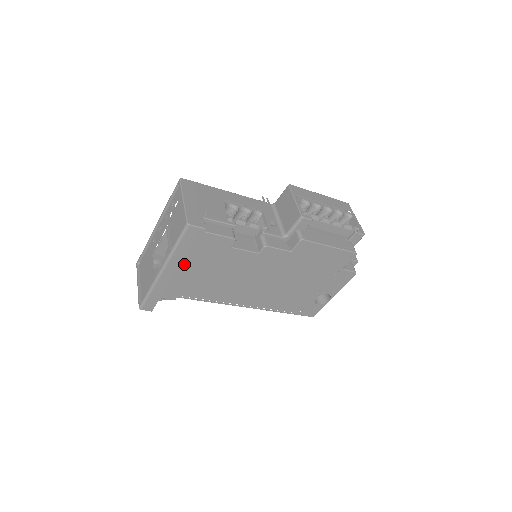
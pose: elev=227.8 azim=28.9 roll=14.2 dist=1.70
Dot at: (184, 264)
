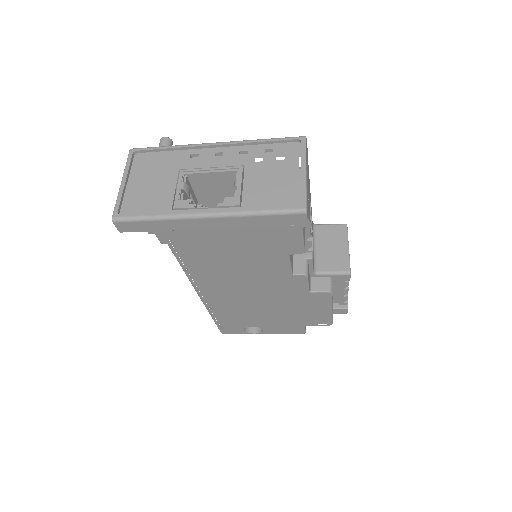
Dot at: (234, 230)
